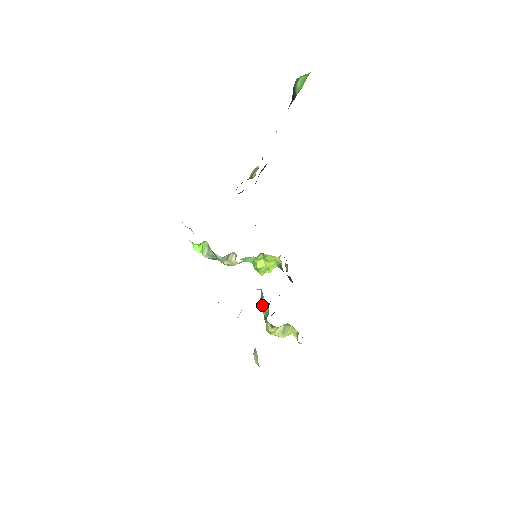
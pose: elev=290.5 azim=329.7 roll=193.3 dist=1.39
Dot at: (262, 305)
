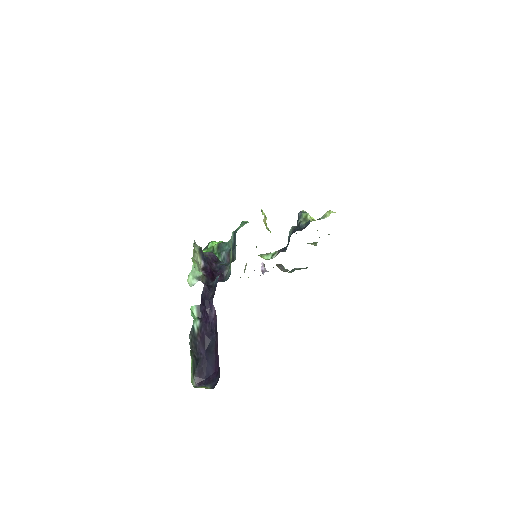
Dot at: occluded
